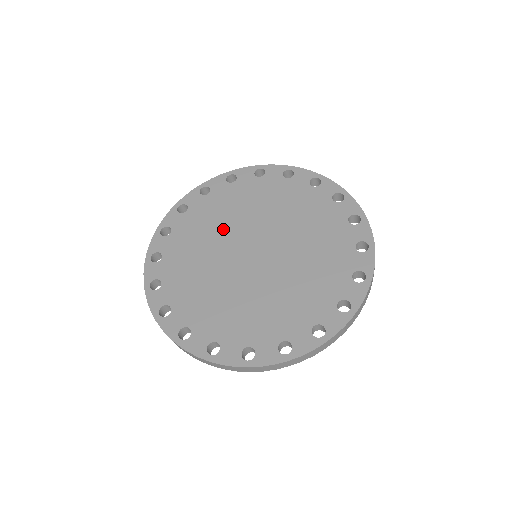
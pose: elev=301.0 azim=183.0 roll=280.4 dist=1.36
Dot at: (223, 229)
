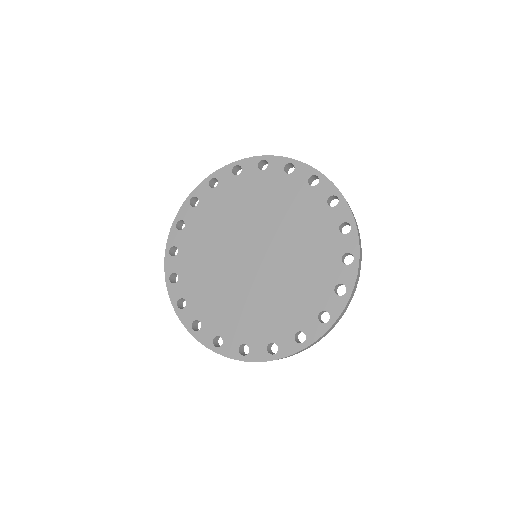
Dot at: (221, 238)
